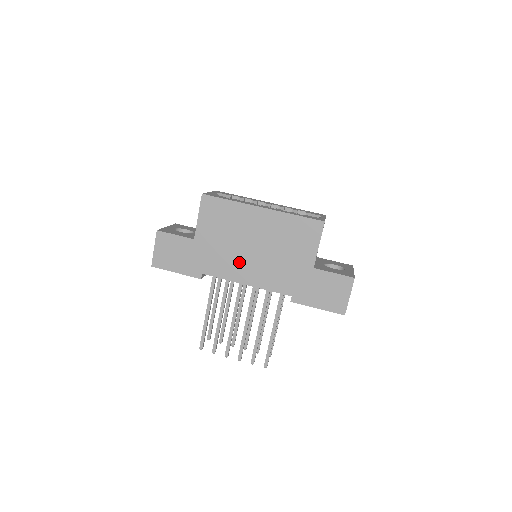
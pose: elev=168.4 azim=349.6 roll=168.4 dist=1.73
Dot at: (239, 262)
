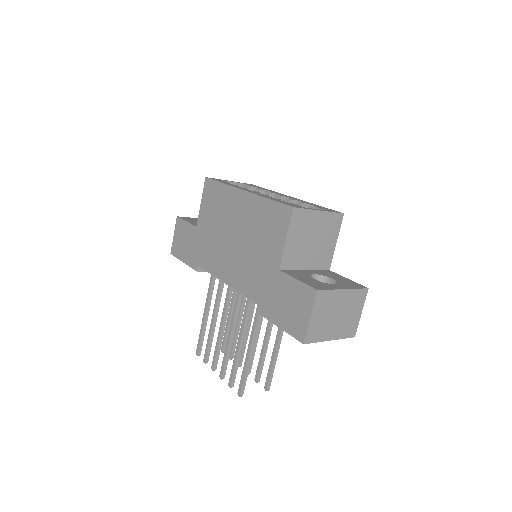
Dot at: (222, 255)
